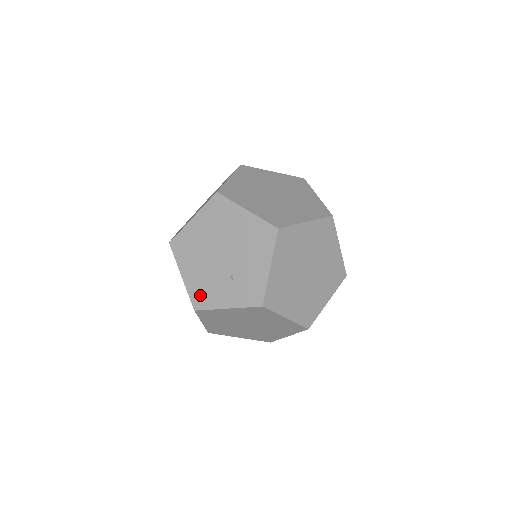
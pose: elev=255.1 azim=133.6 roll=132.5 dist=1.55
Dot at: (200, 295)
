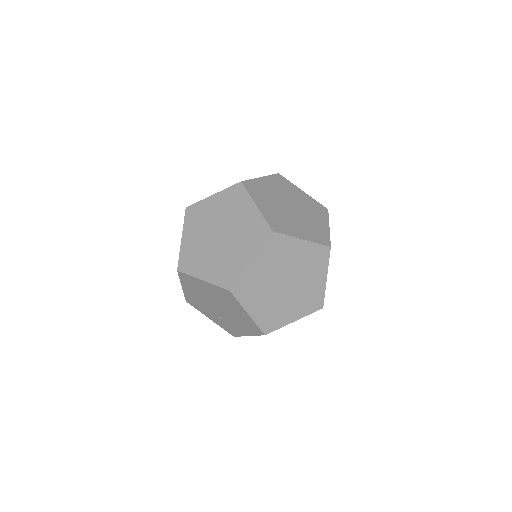
Dot at: (193, 302)
